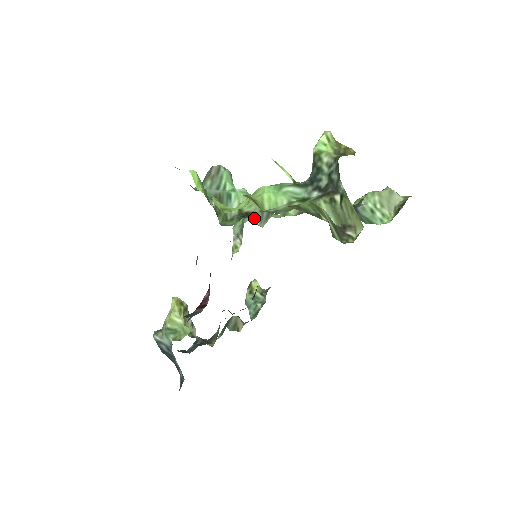
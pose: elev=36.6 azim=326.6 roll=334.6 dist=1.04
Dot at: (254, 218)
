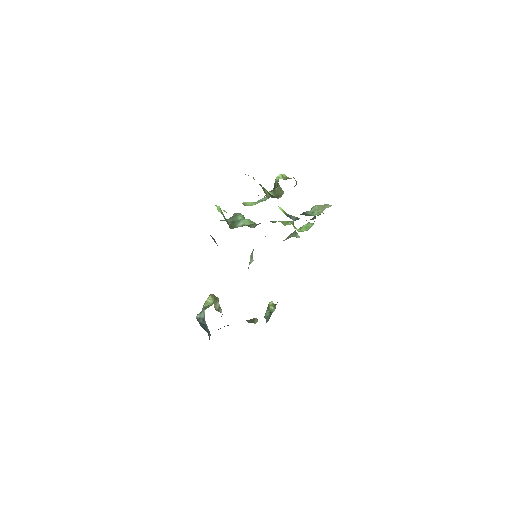
Dot at: (249, 226)
